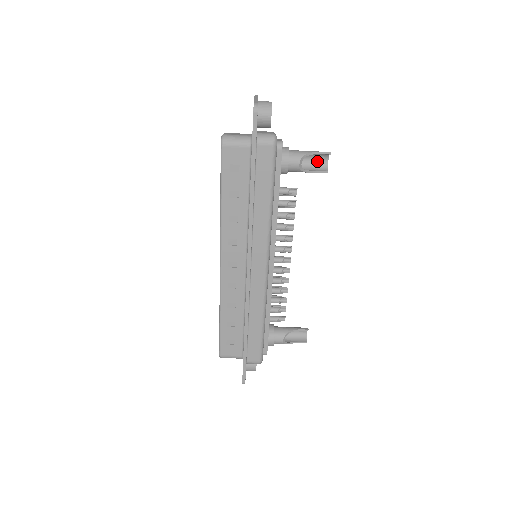
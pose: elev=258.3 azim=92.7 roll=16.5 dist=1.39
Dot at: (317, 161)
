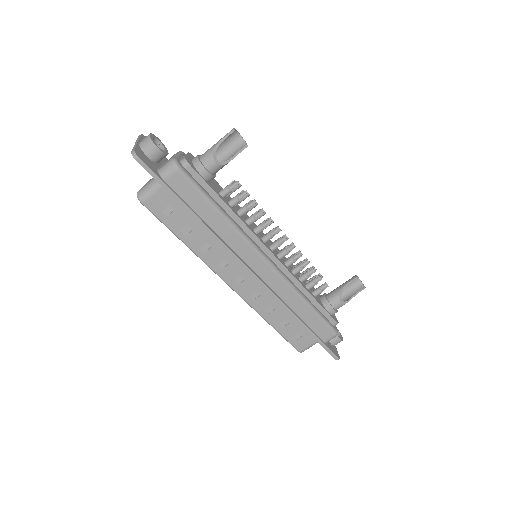
Dot at: (232, 144)
